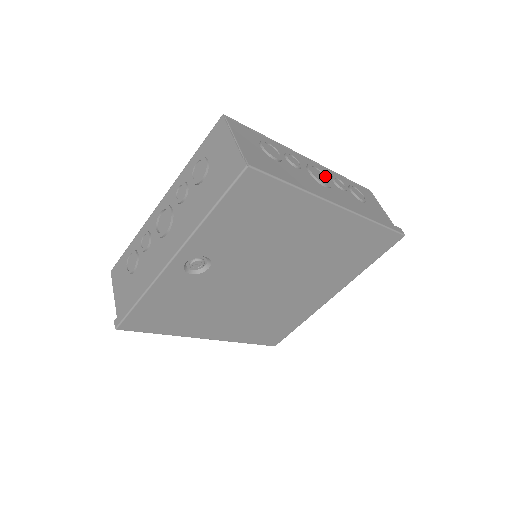
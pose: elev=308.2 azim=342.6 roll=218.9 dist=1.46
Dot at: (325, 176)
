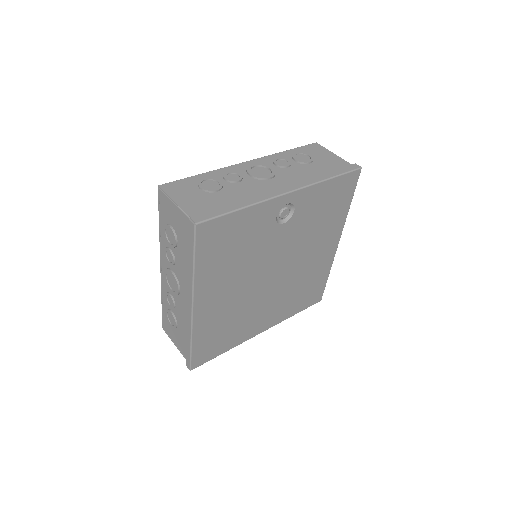
Dot at: occluded
